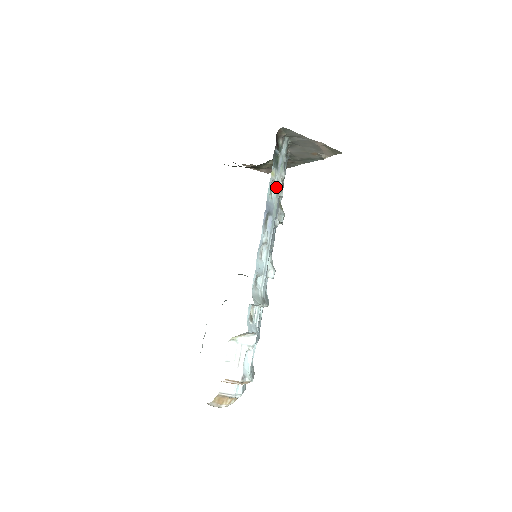
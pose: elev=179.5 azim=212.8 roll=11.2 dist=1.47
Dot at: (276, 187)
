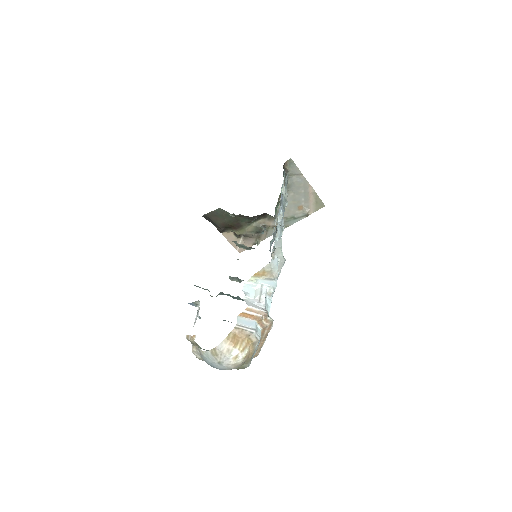
Dot at: (283, 195)
